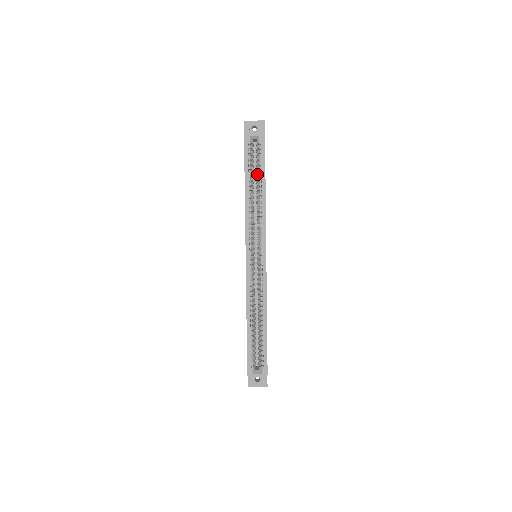
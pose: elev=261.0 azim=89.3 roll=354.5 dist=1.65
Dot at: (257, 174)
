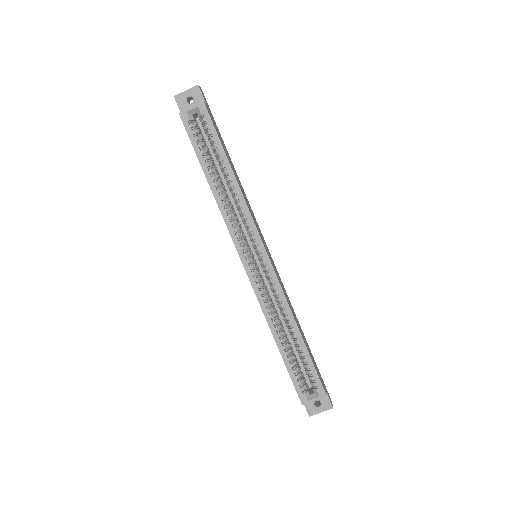
Dot at: (215, 155)
